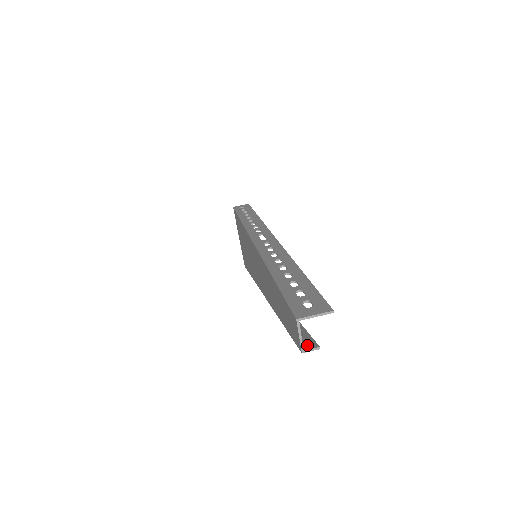
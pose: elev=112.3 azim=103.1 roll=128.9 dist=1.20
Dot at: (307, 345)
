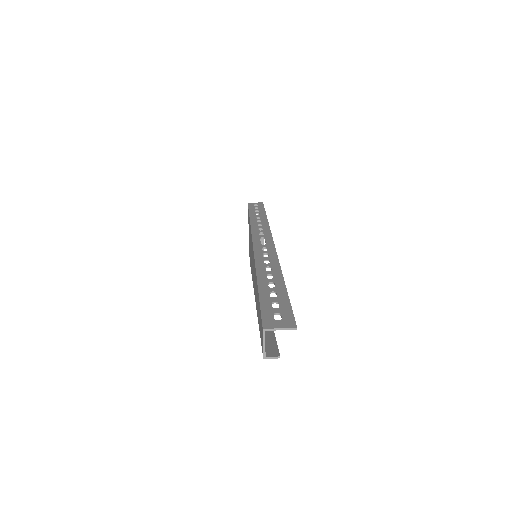
Dot at: (270, 352)
